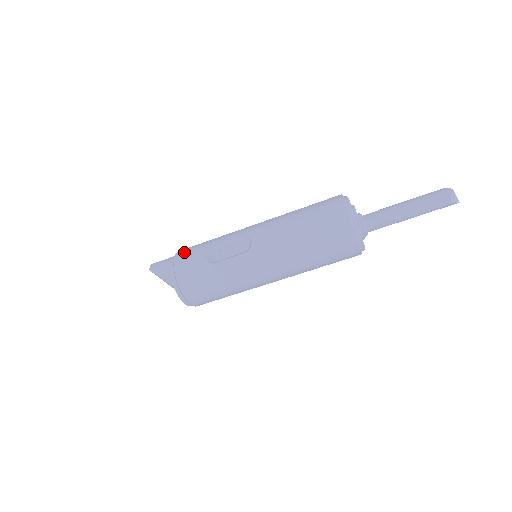
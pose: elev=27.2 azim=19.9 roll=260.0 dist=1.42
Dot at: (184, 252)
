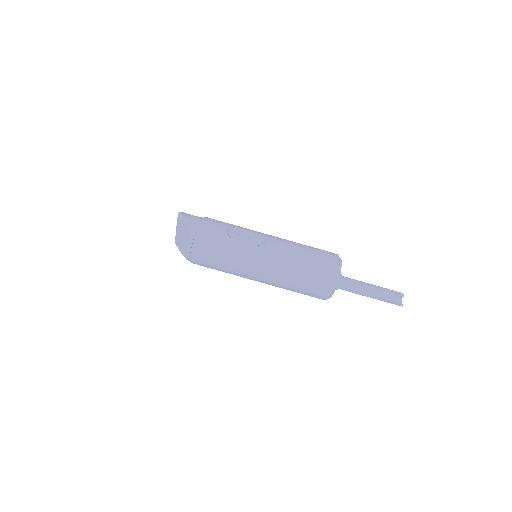
Dot at: (212, 219)
